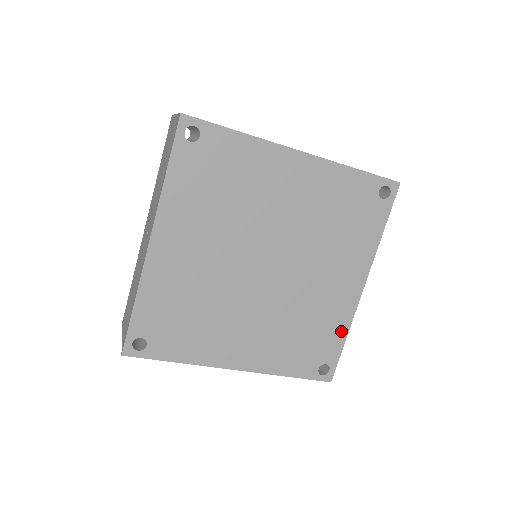
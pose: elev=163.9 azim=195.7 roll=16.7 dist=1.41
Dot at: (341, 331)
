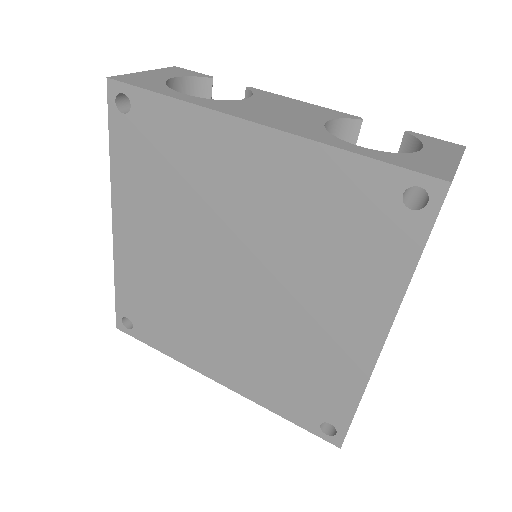
Dot at: (349, 392)
